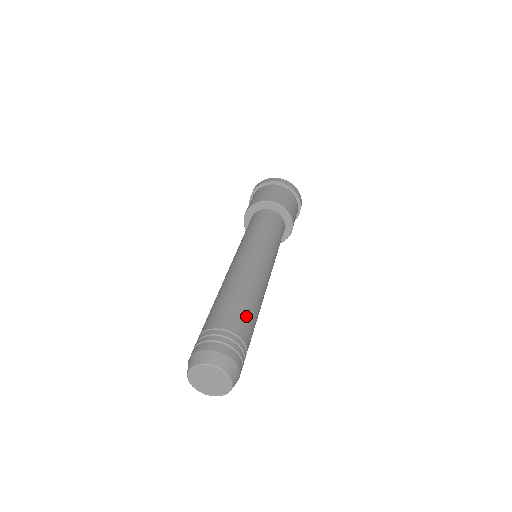
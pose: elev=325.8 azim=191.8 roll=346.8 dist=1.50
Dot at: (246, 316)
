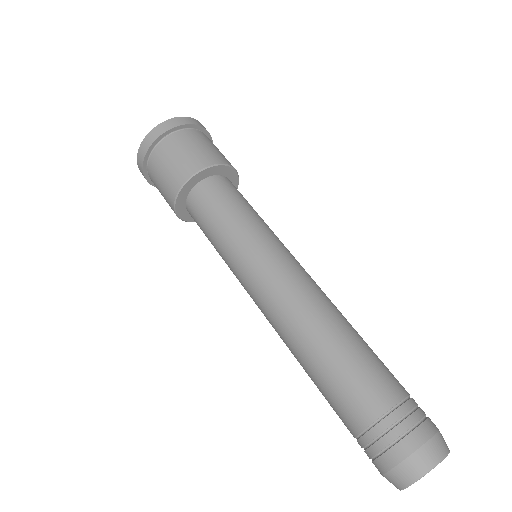
Dot at: occluded
